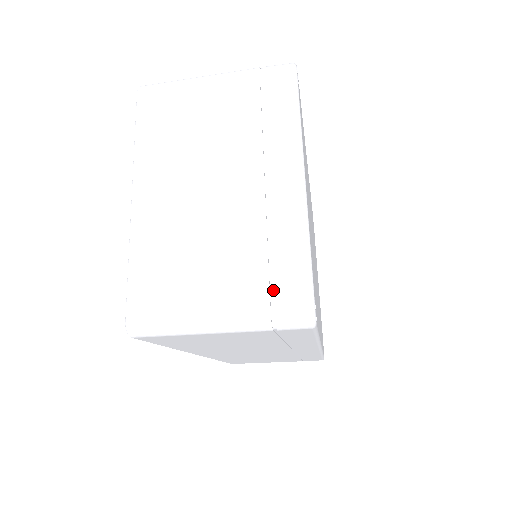
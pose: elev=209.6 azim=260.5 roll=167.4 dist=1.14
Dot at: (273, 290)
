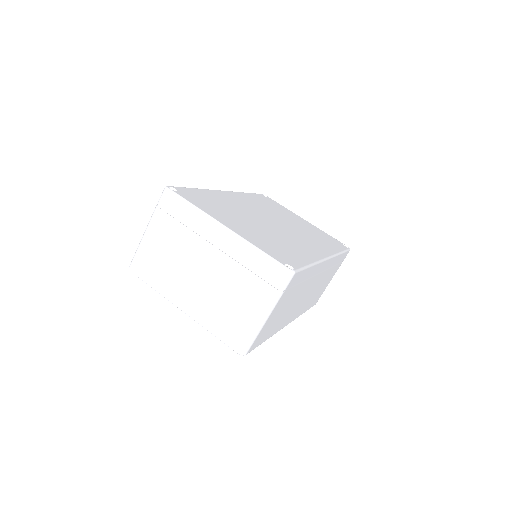
Dot at: (266, 279)
